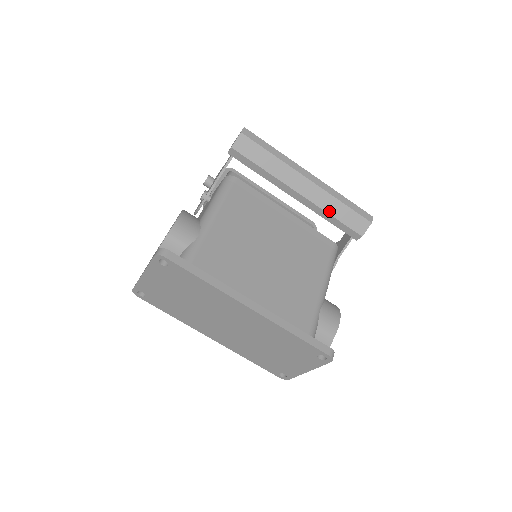
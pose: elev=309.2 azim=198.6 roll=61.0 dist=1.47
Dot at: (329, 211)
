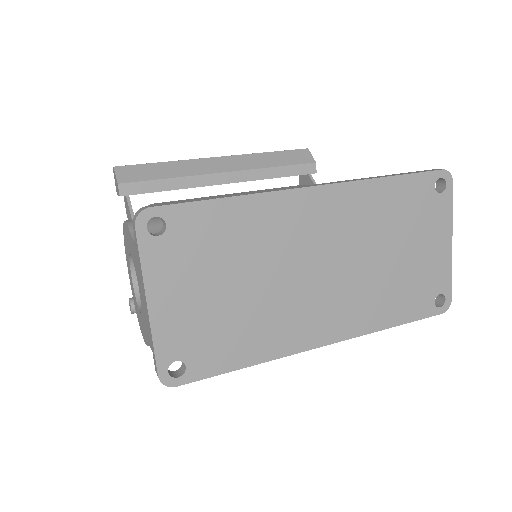
Dot at: (266, 166)
